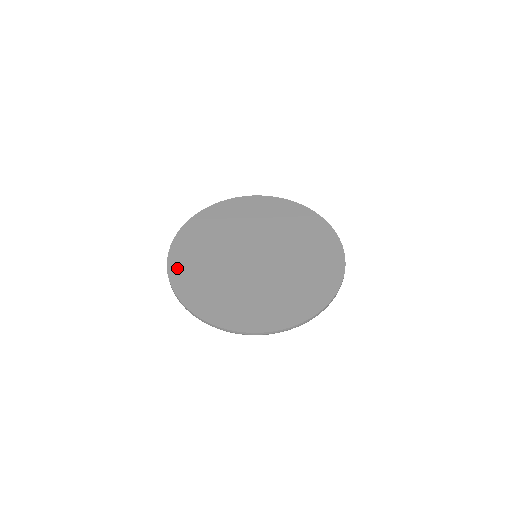
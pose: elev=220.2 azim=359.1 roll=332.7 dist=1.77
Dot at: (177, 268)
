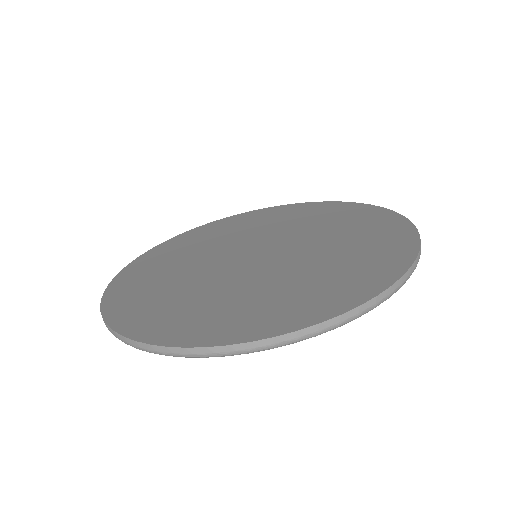
Dot at: (124, 313)
